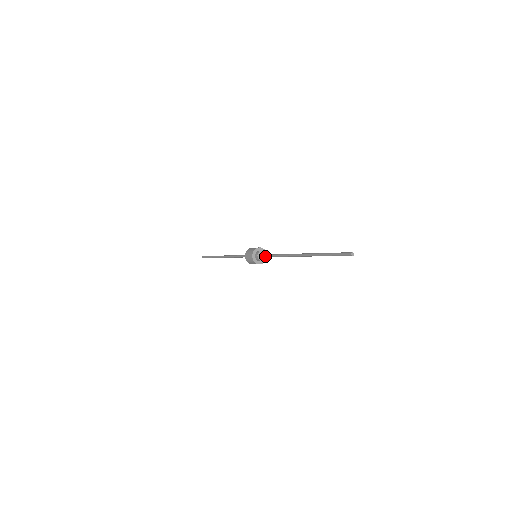
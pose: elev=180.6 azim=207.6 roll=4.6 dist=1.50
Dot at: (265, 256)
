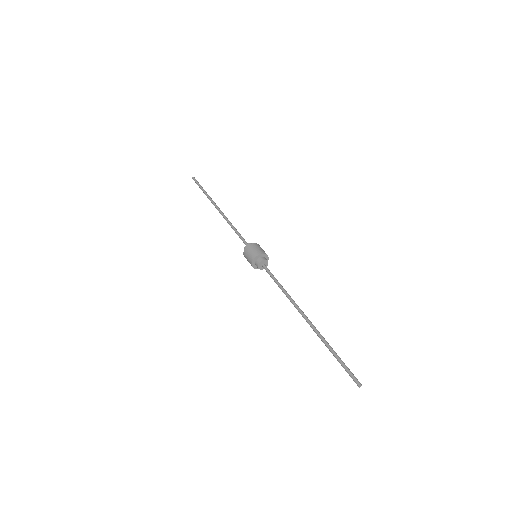
Dot at: (267, 272)
